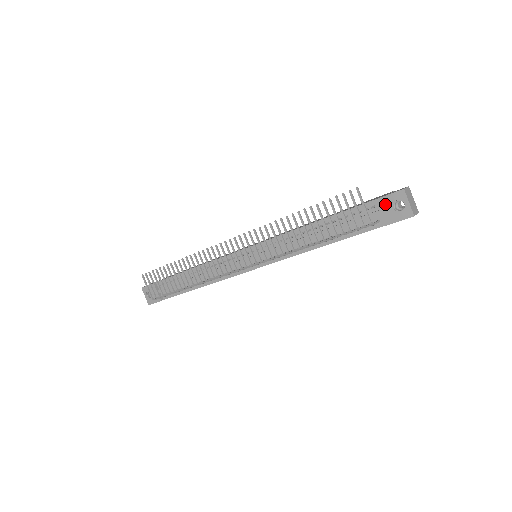
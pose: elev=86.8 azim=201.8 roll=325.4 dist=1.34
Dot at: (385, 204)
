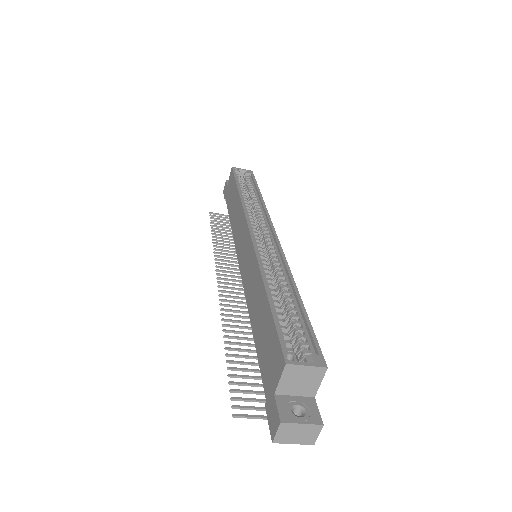
Dot at: occluded
